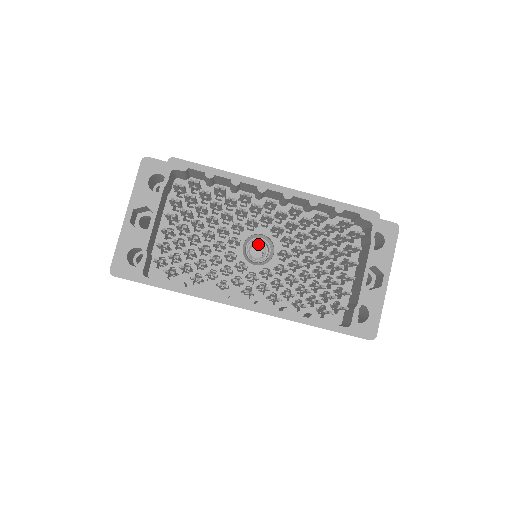
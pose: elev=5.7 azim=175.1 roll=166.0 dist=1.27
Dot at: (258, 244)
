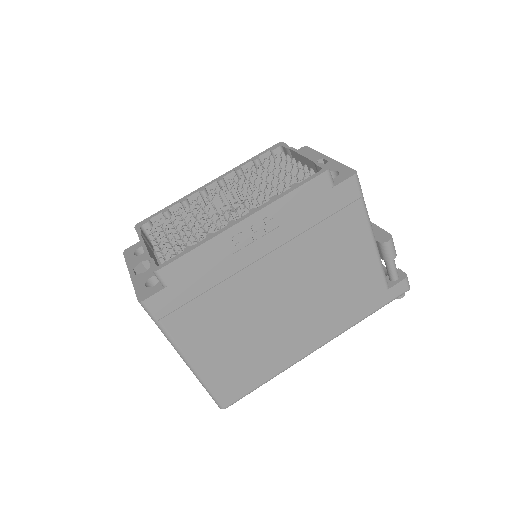
Dot at: occluded
